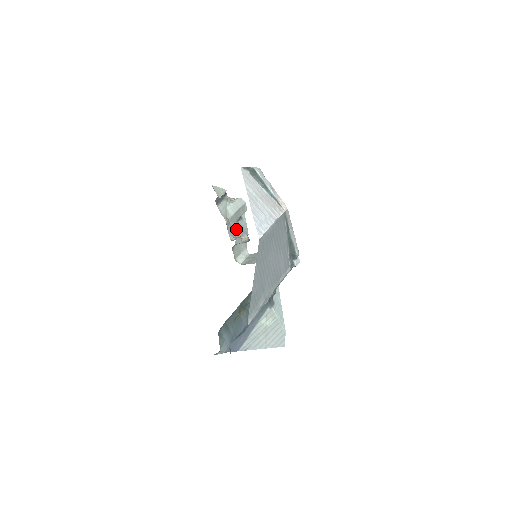
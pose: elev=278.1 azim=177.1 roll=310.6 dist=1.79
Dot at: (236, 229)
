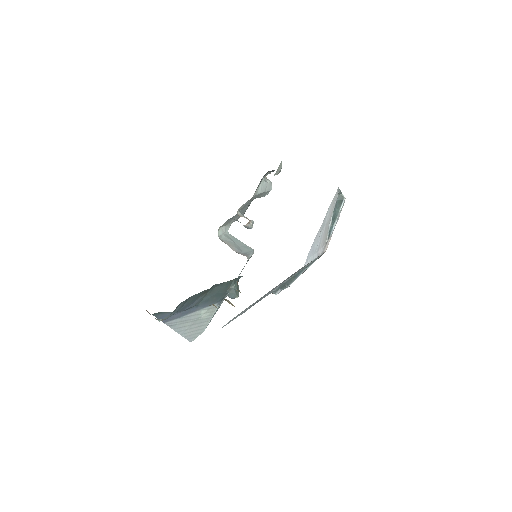
Dot at: (247, 206)
